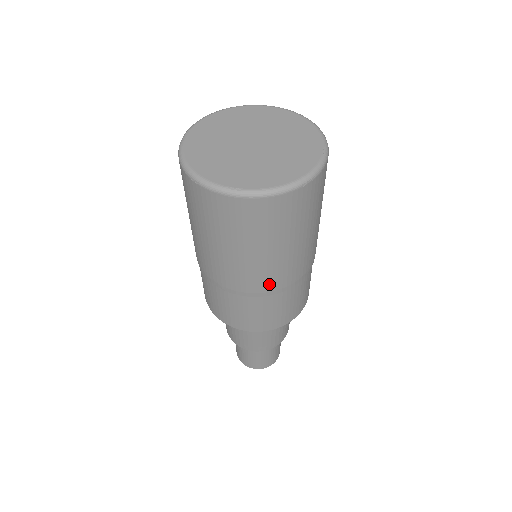
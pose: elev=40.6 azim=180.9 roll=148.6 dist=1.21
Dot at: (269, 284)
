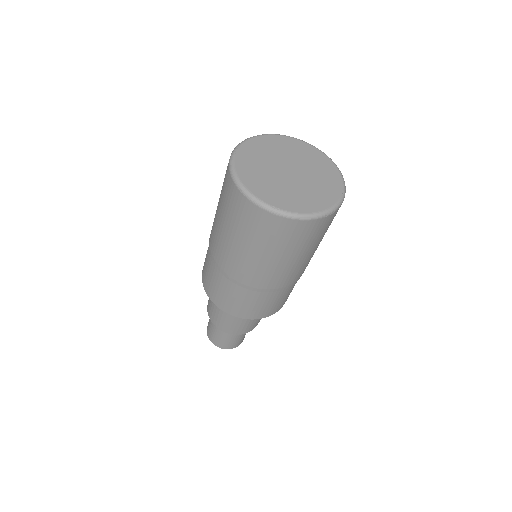
Dot at: (270, 283)
